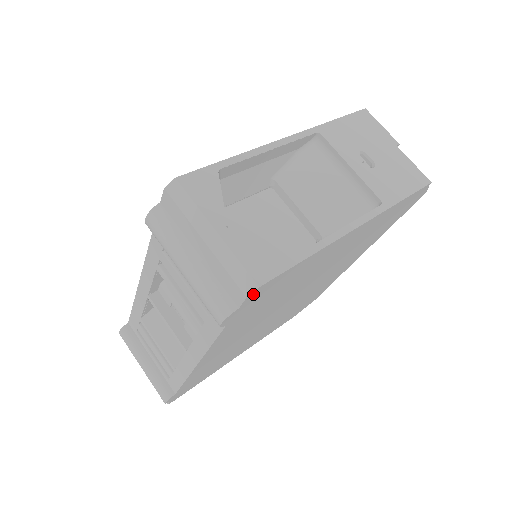
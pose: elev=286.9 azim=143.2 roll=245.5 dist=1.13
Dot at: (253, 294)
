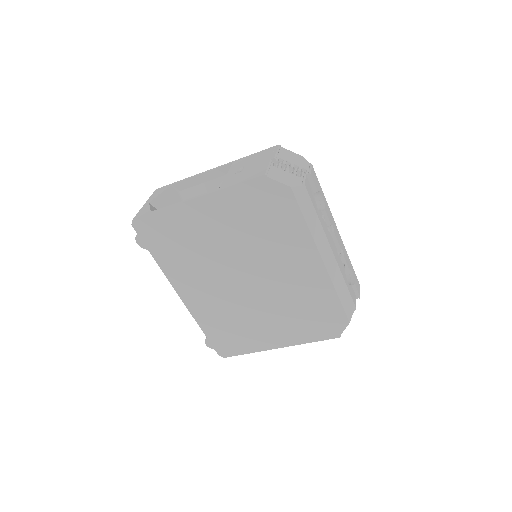
Dot at: (136, 225)
